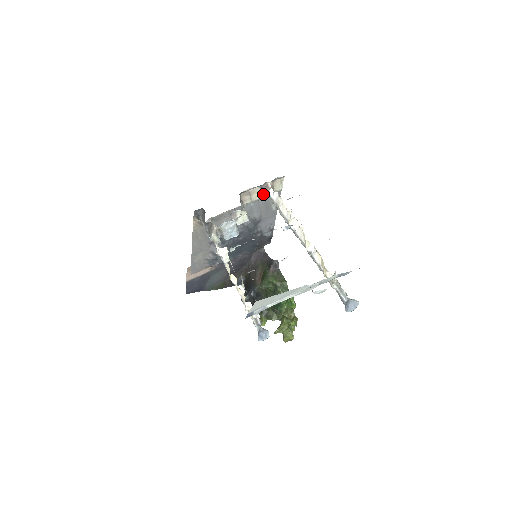
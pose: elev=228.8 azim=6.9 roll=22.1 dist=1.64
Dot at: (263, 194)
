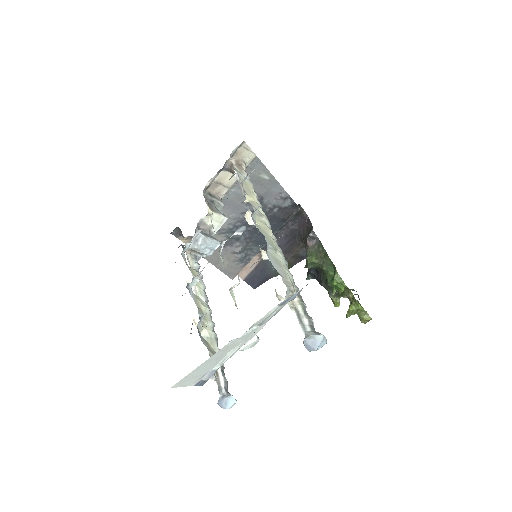
Dot at: occluded
